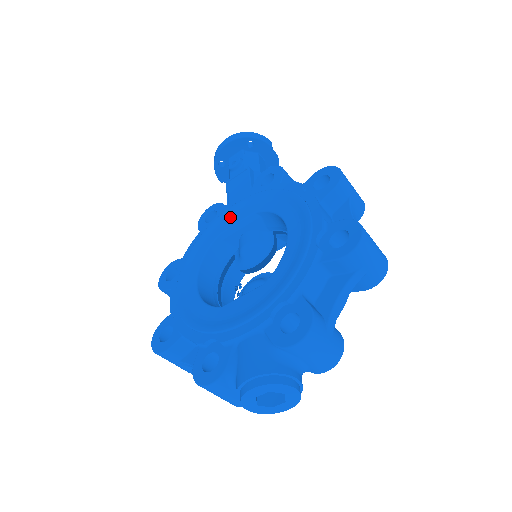
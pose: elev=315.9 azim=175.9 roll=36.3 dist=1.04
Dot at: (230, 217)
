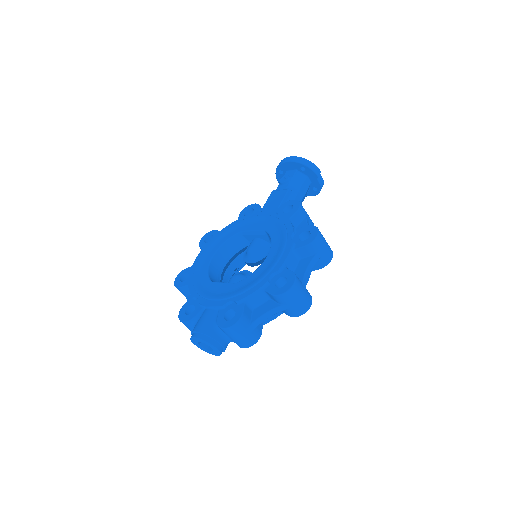
Dot at: (253, 223)
